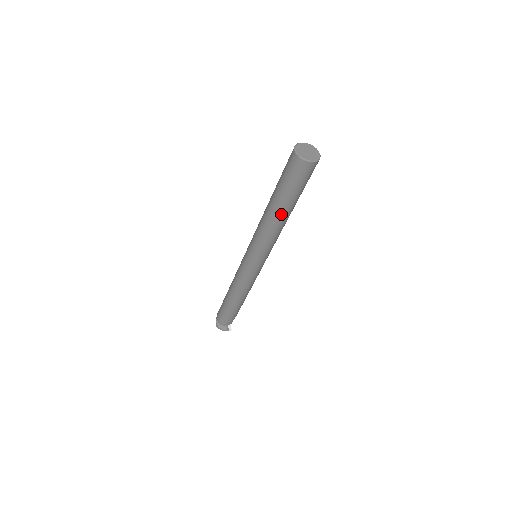
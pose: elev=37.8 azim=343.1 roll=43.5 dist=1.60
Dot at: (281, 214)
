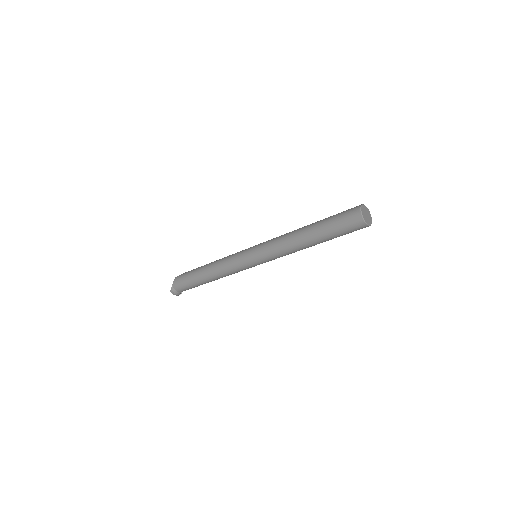
Dot at: (314, 245)
